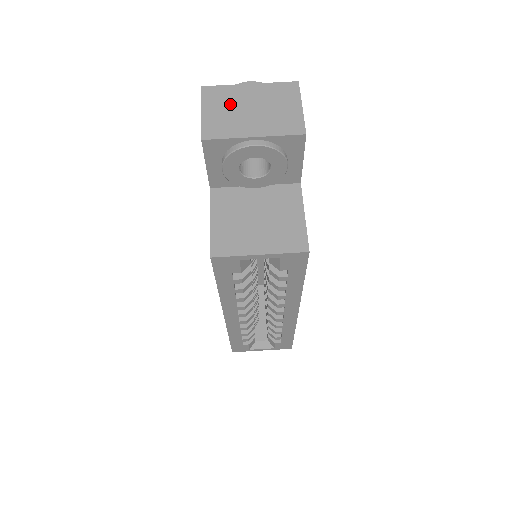
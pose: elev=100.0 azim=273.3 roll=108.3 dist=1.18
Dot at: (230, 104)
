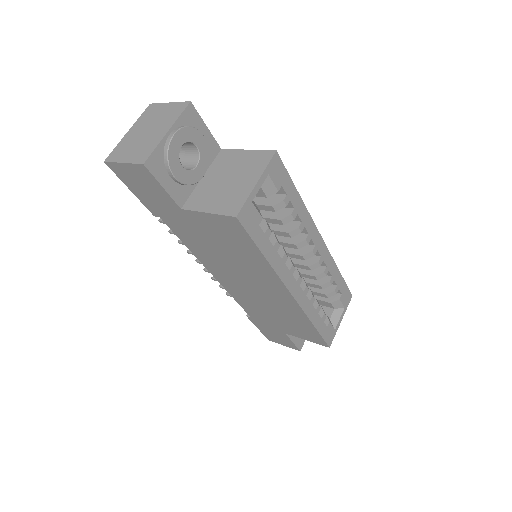
Dot at: (132, 144)
